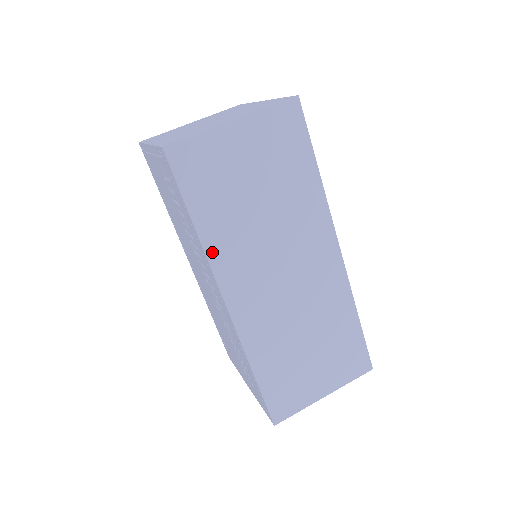
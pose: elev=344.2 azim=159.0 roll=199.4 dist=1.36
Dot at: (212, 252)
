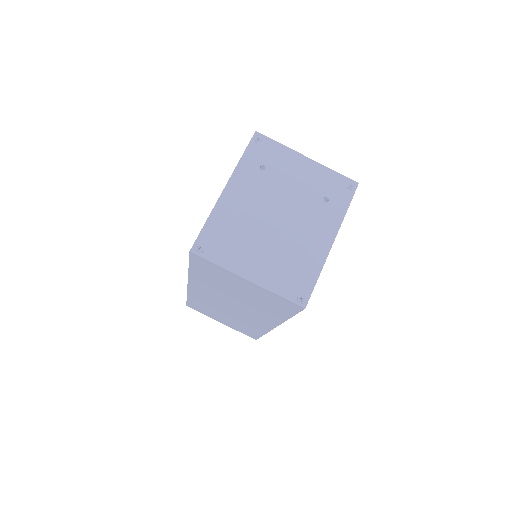
Dot at: (193, 278)
